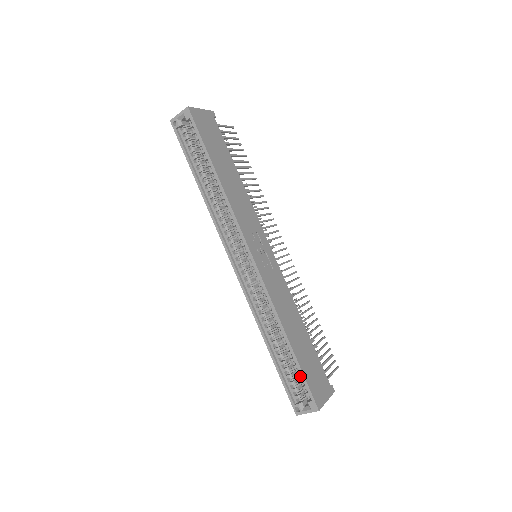
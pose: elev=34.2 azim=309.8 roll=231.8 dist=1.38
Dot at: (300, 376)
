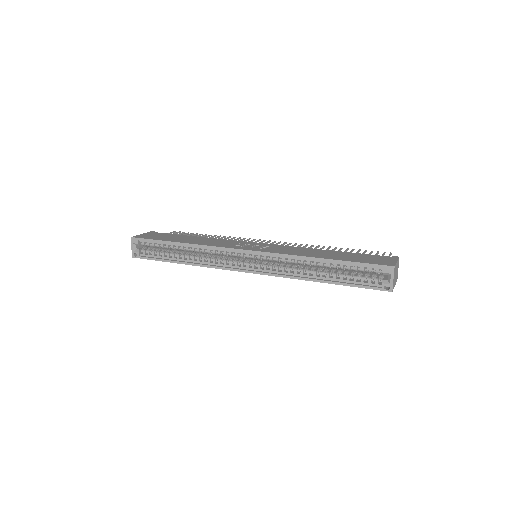
Dot at: (359, 268)
